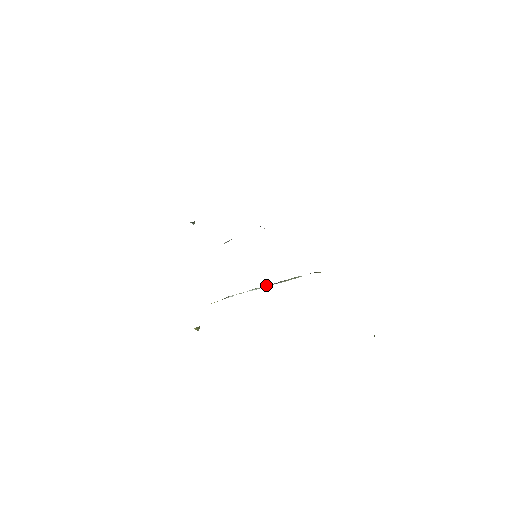
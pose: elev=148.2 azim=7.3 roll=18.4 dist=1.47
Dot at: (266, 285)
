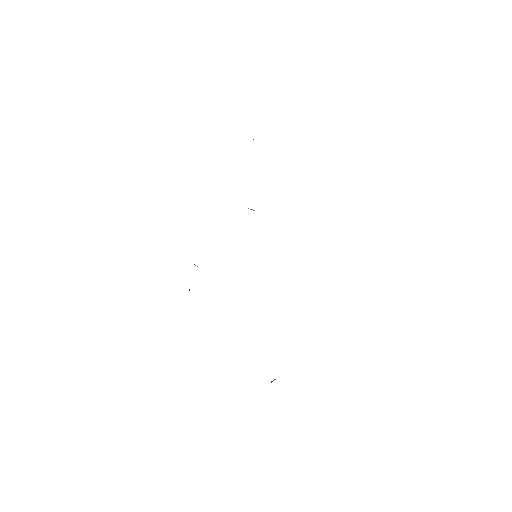
Dot at: occluded
